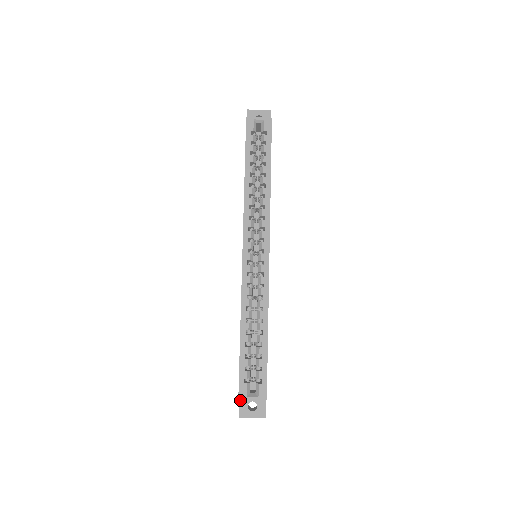
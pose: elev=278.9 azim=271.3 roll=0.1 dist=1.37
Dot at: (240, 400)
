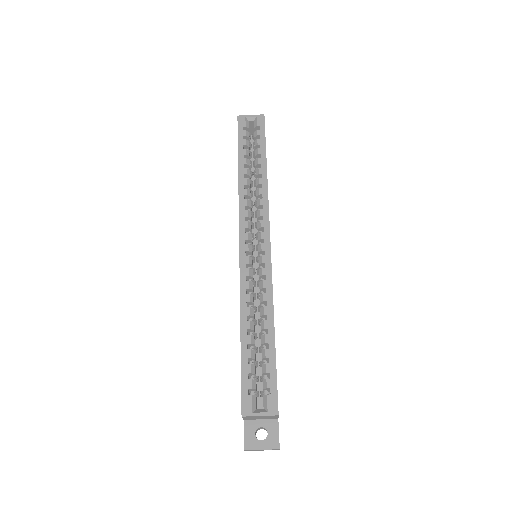
Dot at: (245, 426)
